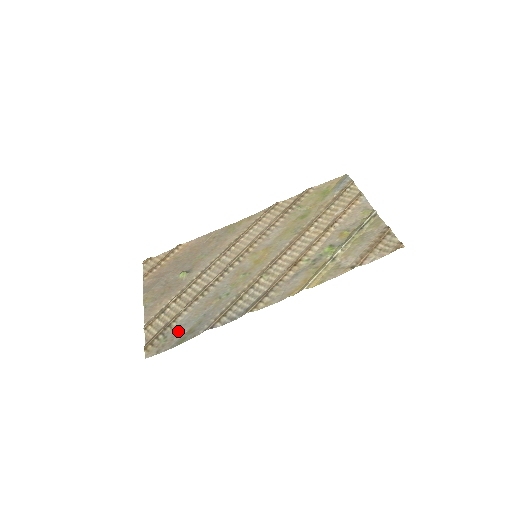
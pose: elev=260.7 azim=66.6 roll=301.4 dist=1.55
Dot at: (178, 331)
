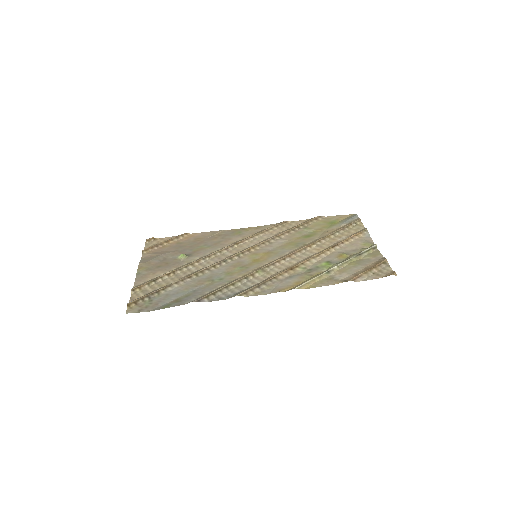
Dot at: (165, 298)
